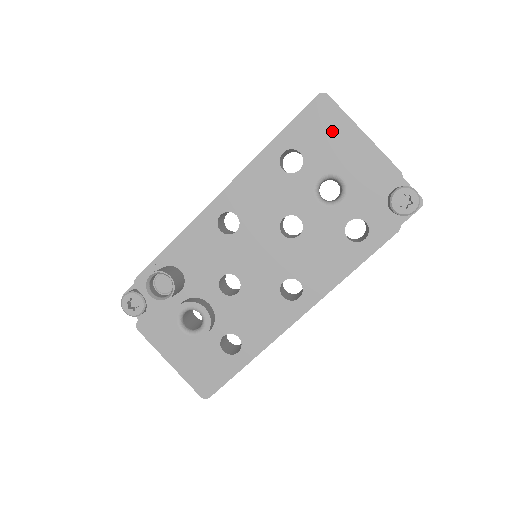
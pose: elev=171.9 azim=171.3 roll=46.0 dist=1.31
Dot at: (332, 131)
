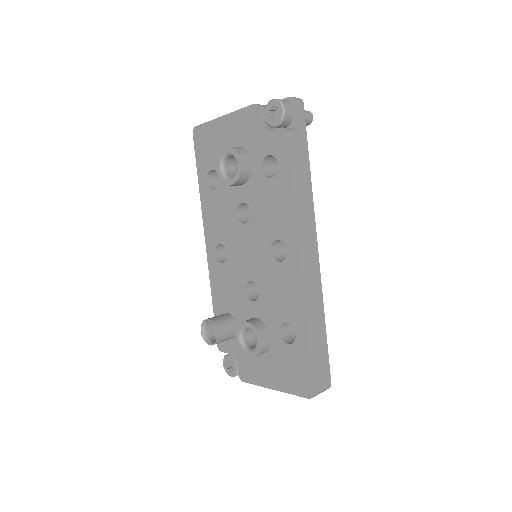
Dot at: (212, 138)
